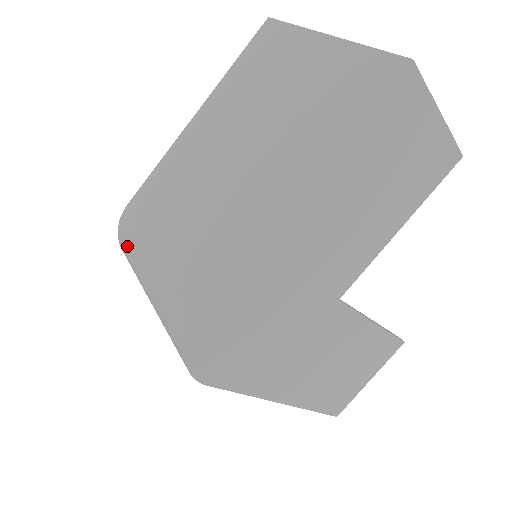
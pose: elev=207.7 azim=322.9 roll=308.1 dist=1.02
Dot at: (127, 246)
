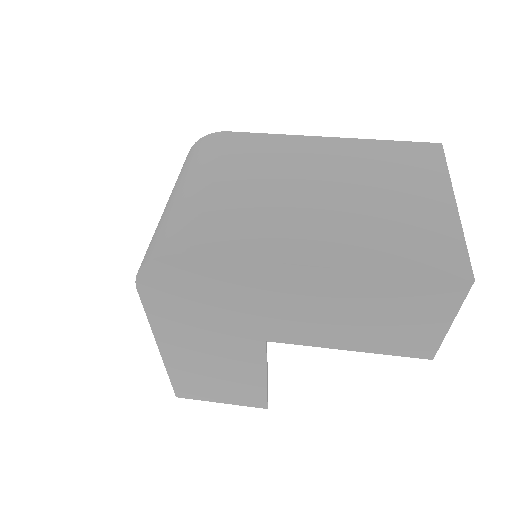
Dot at: (197, 154)
